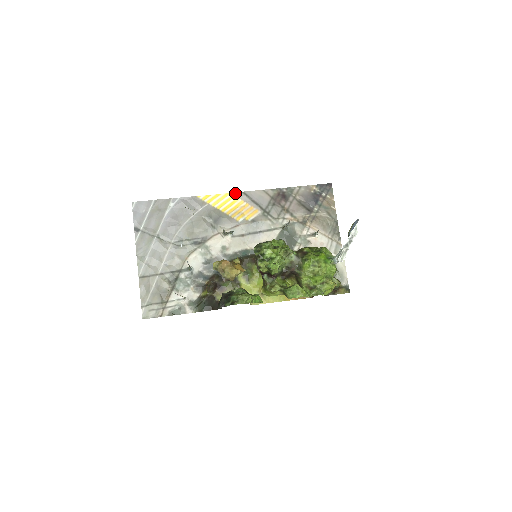
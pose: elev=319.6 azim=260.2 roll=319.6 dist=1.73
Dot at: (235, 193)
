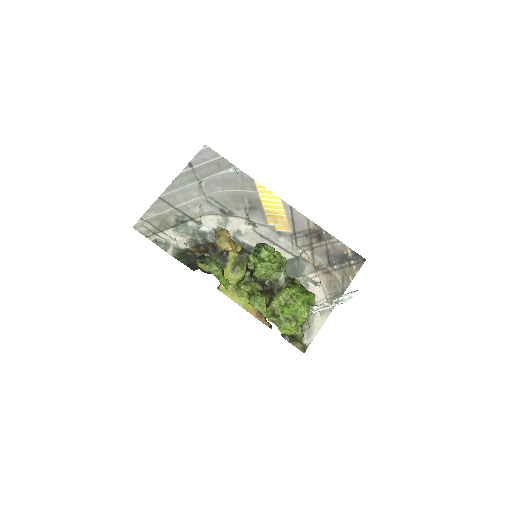
Dot at: (285, 202)
